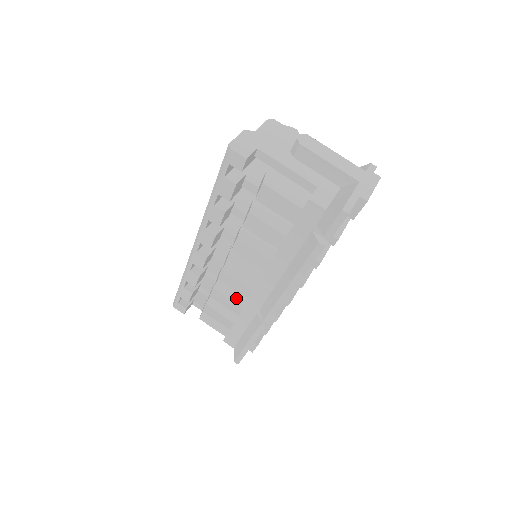
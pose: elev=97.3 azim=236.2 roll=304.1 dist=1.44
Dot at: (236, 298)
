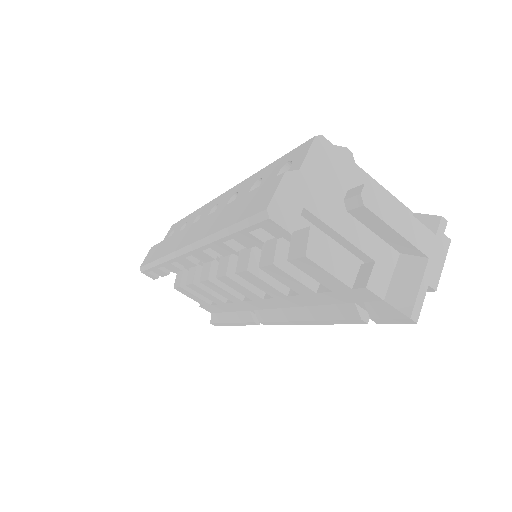
Dot at: (227, 296)
